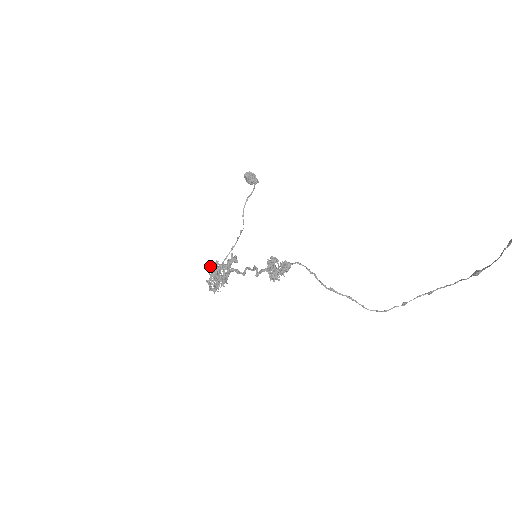
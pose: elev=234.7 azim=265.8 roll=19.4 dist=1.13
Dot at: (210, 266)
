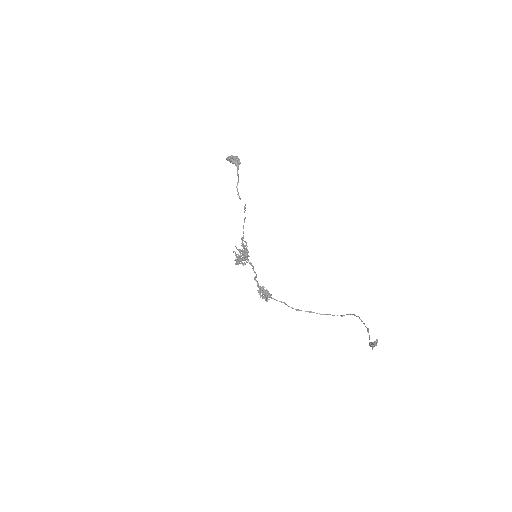
Dot at: (234, 251)
